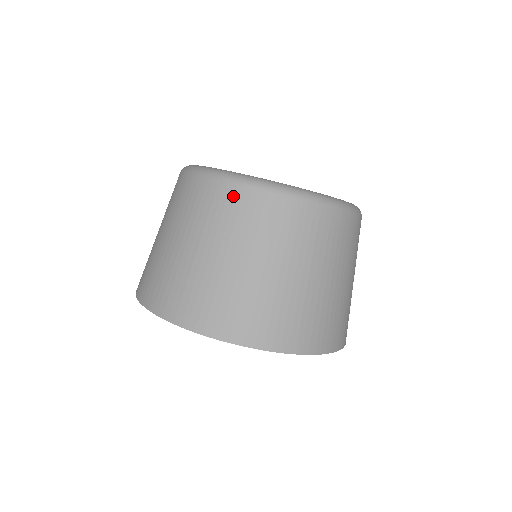
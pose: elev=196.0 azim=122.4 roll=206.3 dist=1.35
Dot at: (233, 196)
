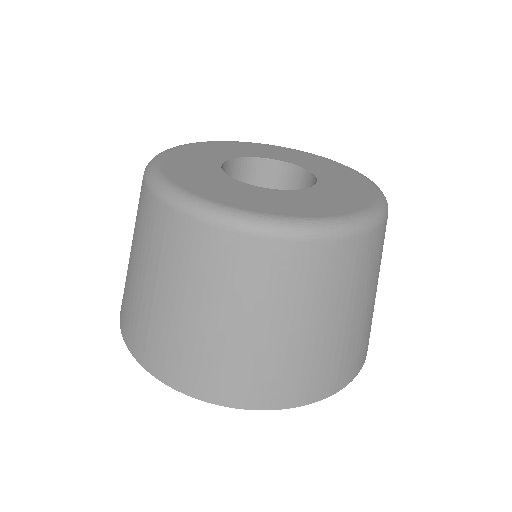
Dot at: (335, 255)
